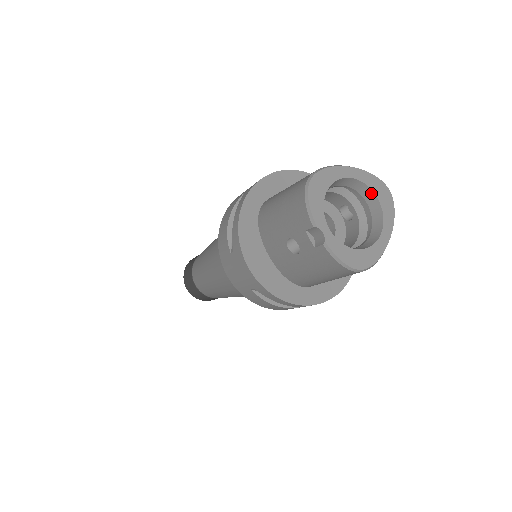
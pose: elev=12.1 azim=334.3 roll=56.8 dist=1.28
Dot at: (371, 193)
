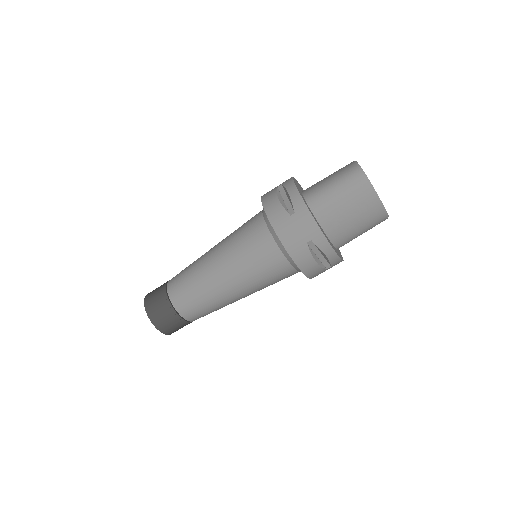
Dot at: occluded
